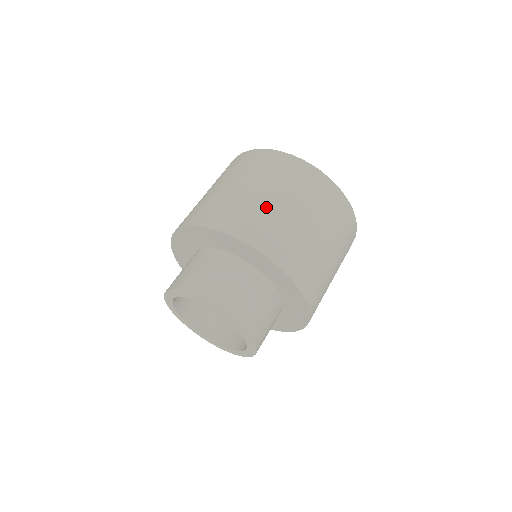
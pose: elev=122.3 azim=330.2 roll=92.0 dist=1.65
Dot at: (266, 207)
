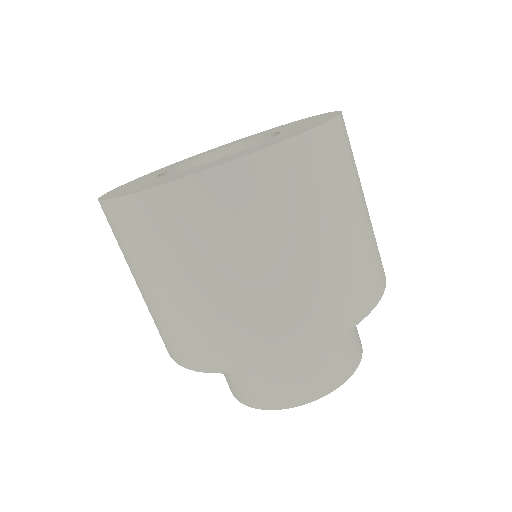
Dot at: (230, 303)
